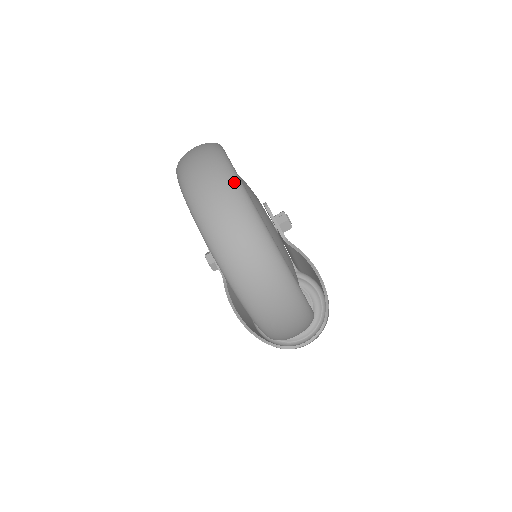
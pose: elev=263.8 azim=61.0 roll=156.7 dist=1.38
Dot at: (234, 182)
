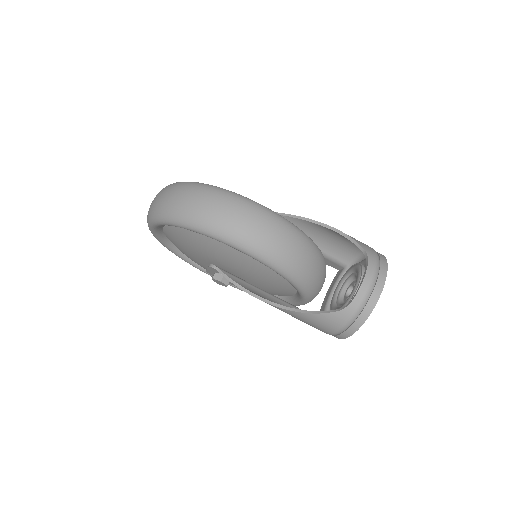
Dot at: occluded
